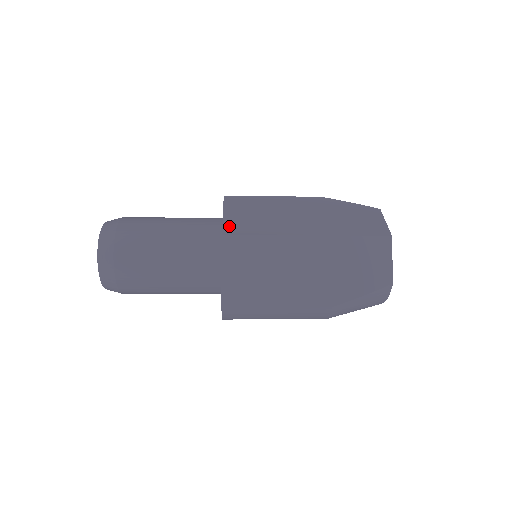
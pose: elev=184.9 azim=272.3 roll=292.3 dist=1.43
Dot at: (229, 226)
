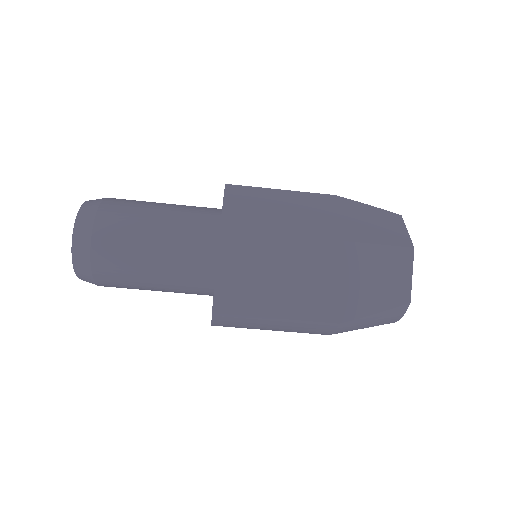
Dot at: (229, 219)
